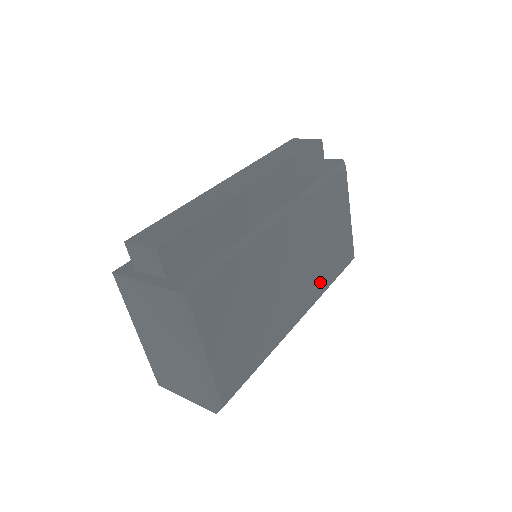
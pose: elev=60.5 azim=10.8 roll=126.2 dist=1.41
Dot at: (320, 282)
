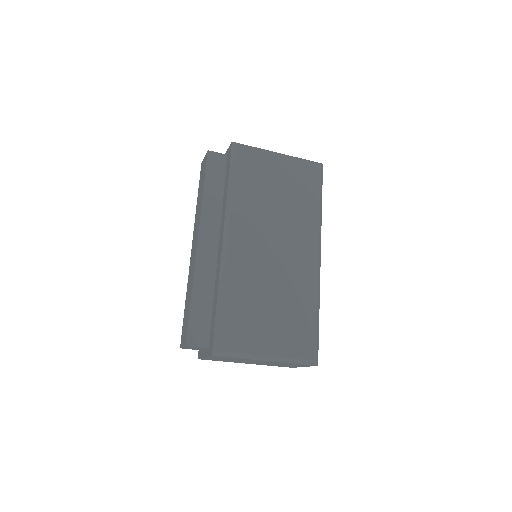
Dot at: (308, 219)
